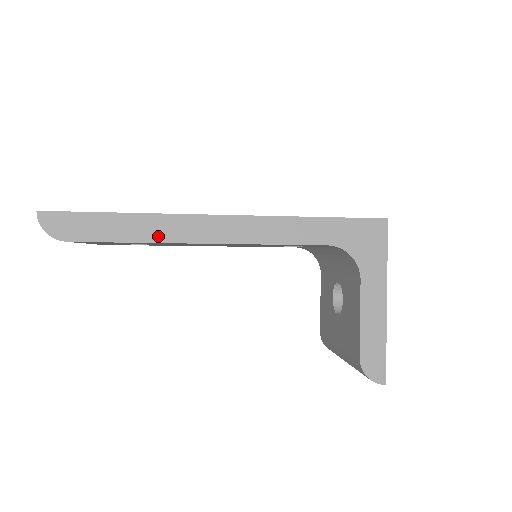
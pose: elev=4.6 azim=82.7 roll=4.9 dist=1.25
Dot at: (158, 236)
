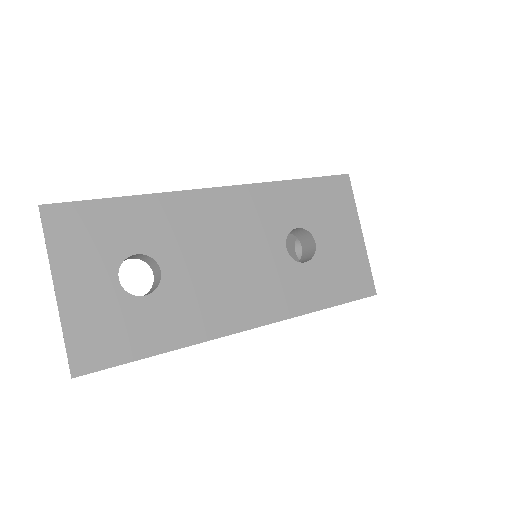
Dot at: occluded
